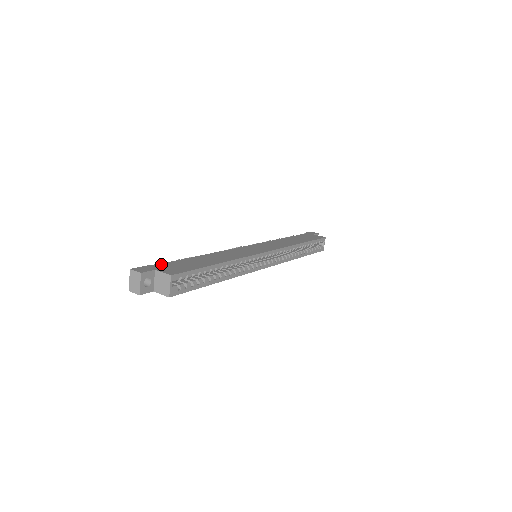
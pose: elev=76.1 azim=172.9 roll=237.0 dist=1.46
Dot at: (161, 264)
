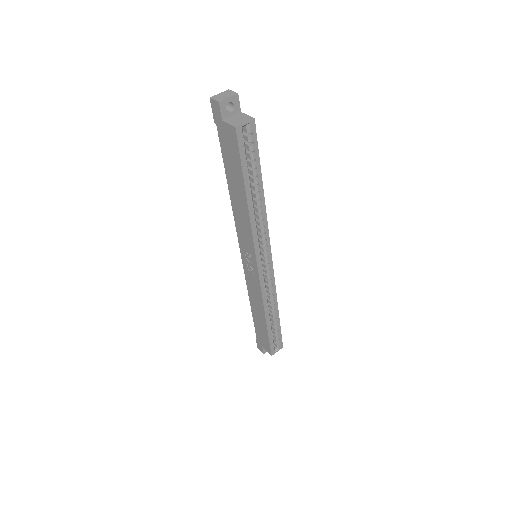
Dot at: occluded
